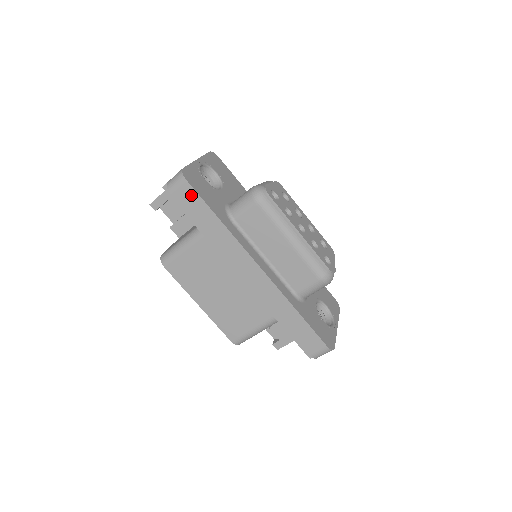
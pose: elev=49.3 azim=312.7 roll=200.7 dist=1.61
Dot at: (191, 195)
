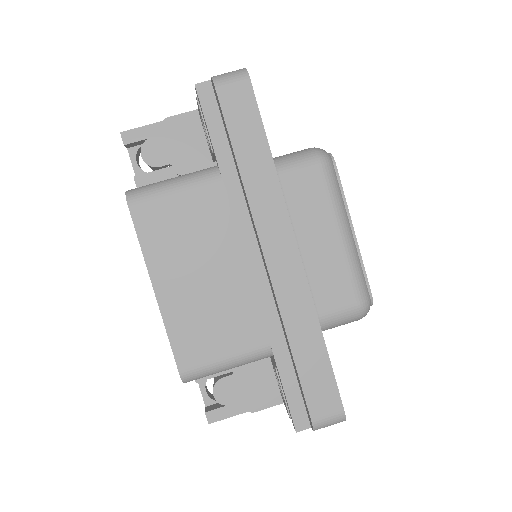
Dot at: (246, 103)
